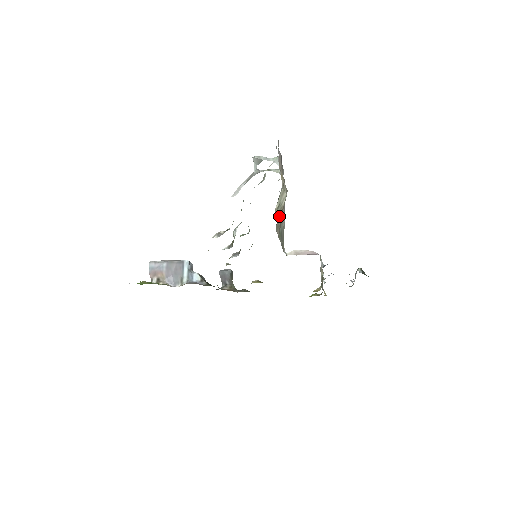
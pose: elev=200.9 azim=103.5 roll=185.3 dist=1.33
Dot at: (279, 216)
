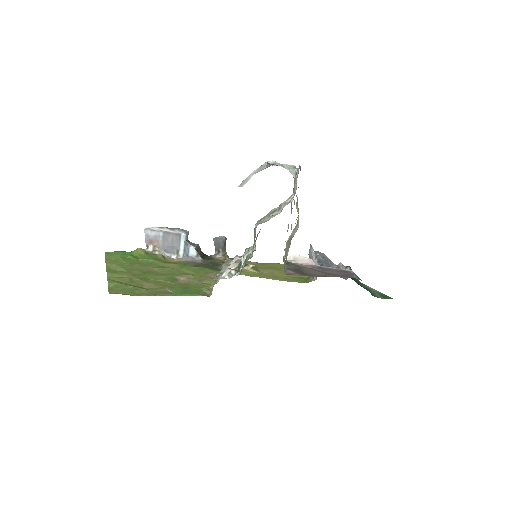
Dot at: (288, 247)
